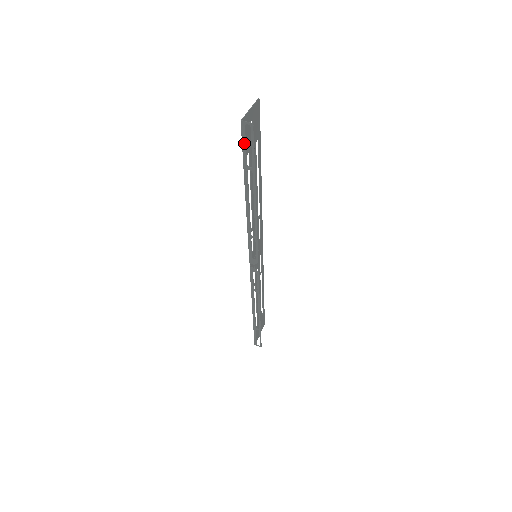
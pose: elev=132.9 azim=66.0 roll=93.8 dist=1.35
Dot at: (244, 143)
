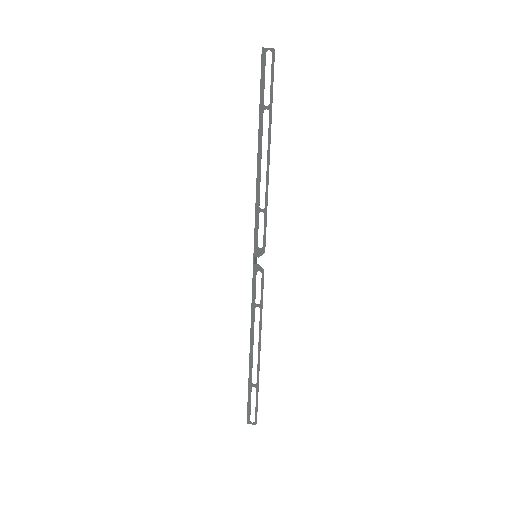
Dot at: (263, 75)
